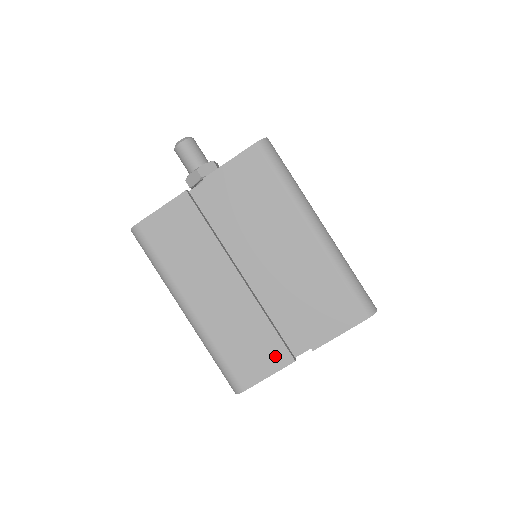
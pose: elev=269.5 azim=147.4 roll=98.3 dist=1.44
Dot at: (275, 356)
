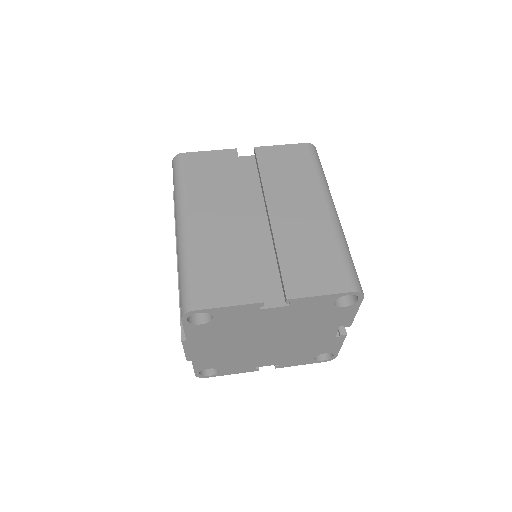
Dot at: (246, 290)
